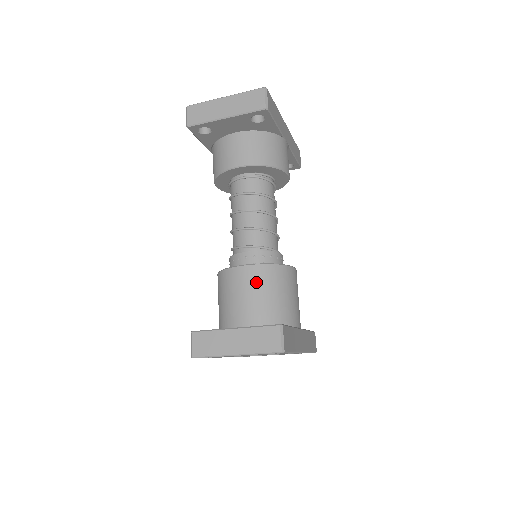
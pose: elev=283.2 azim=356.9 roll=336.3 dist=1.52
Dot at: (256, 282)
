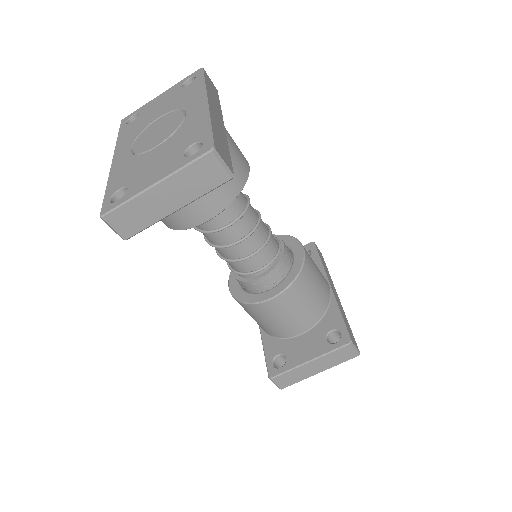
Dot at: (292, 303)
